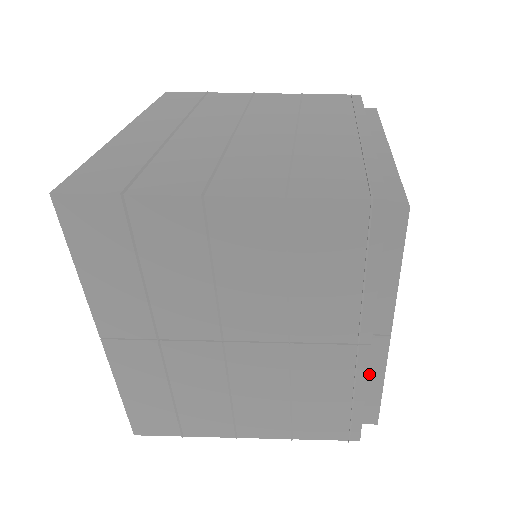
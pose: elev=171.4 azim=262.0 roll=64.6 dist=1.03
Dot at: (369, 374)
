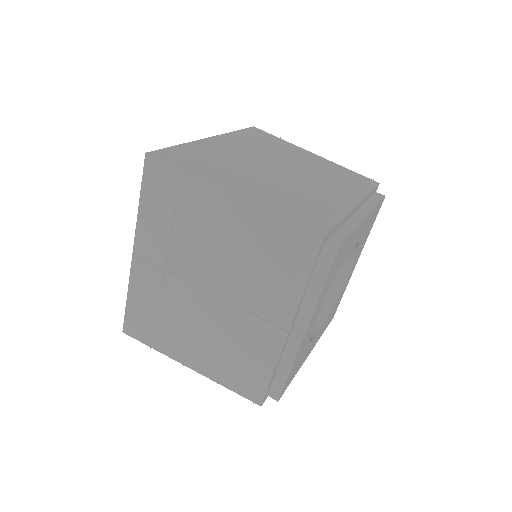
Dot at: (284, 358)
